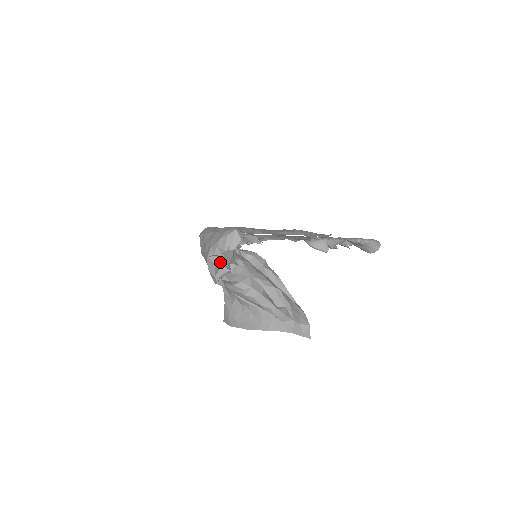
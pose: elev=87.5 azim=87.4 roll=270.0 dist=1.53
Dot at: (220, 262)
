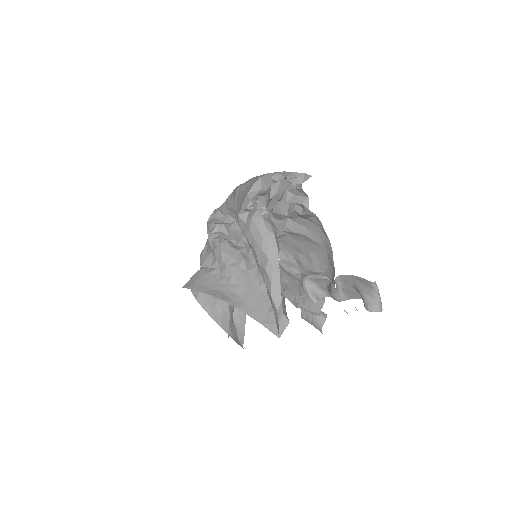
Dot at: (268, 189)
